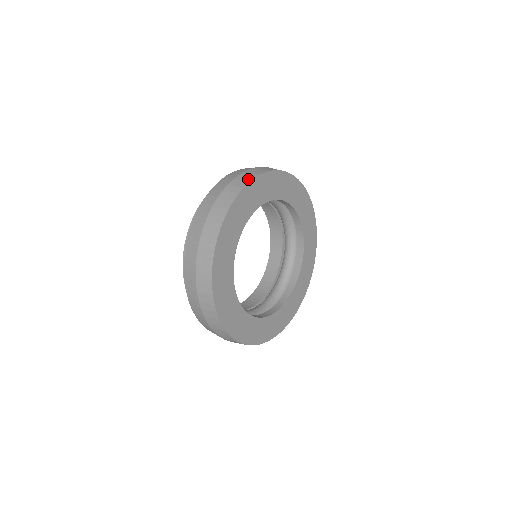
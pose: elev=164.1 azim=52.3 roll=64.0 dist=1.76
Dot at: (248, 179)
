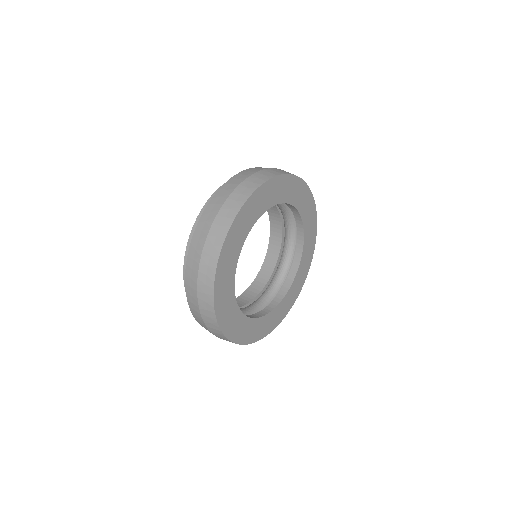
Dot at: (287, 172)
